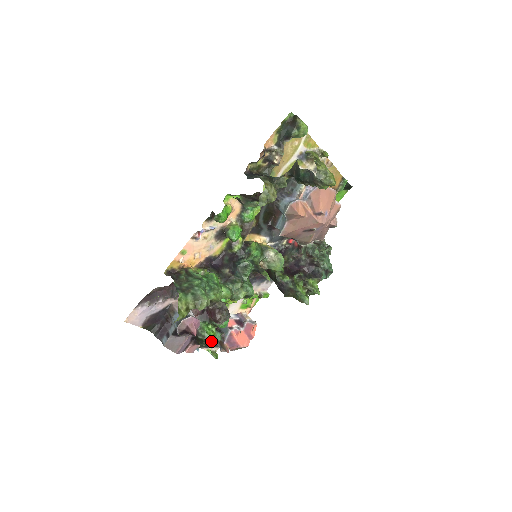
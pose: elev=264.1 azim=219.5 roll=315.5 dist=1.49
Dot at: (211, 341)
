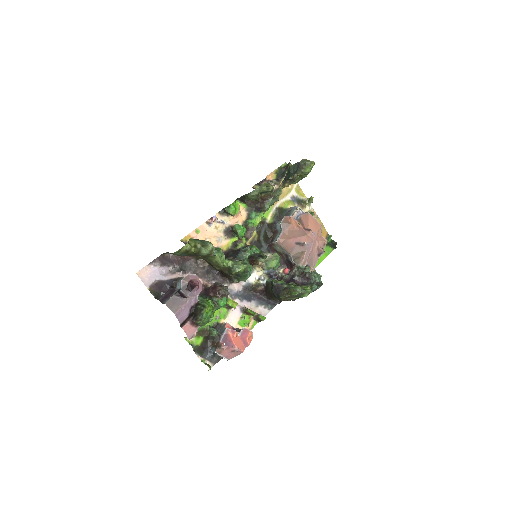
Dot at: (208, 317)
